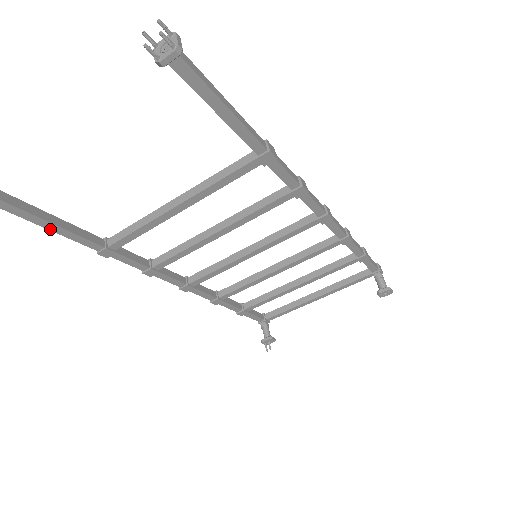
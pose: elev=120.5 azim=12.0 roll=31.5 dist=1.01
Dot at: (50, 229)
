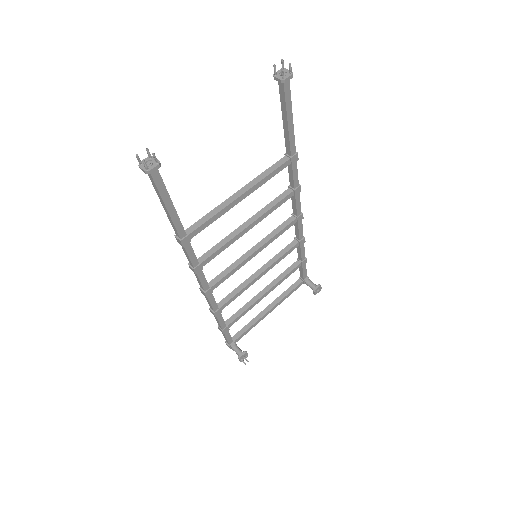
Dot at: (168, 209)
